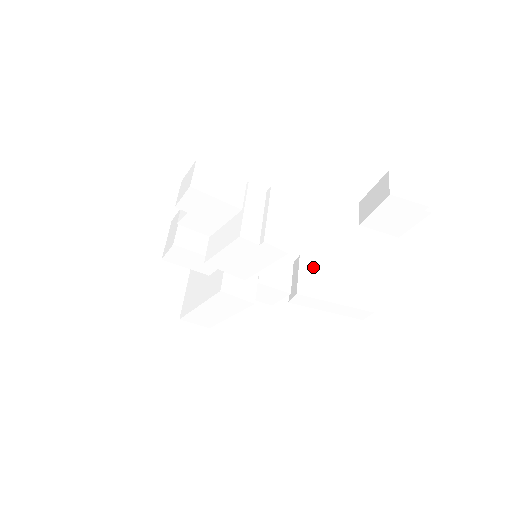
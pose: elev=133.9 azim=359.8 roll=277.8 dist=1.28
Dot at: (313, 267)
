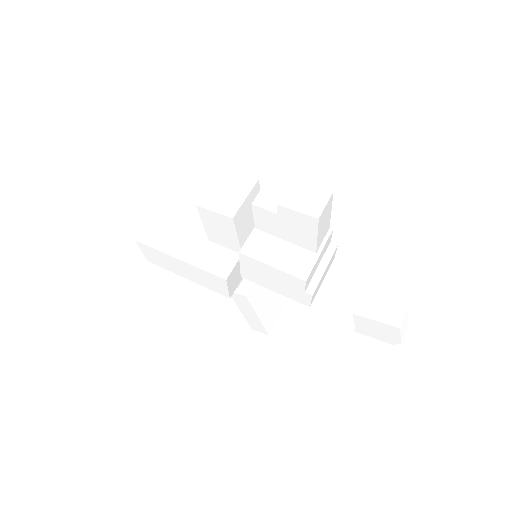
Dot at: occluded
